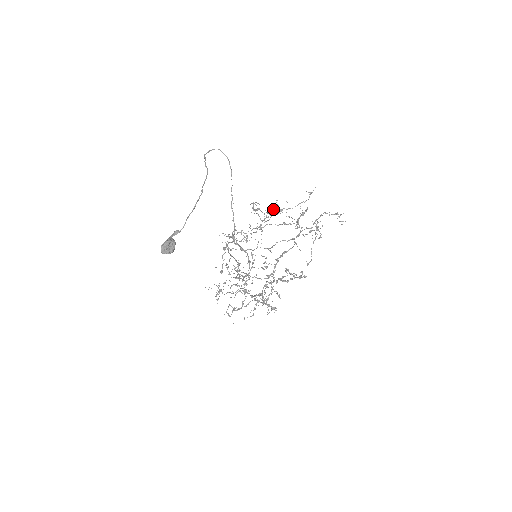
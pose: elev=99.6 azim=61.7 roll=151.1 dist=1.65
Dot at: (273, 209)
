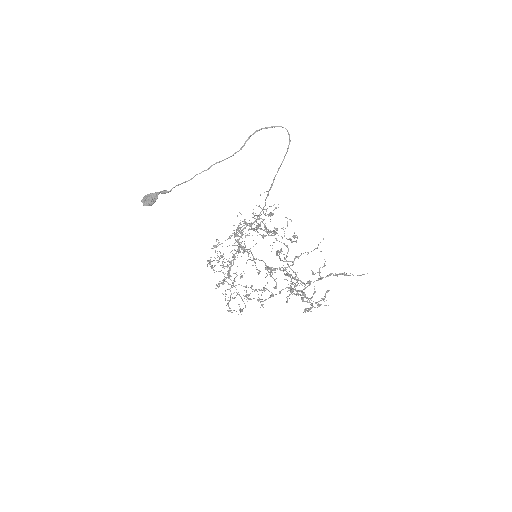
Dot at: occluded
